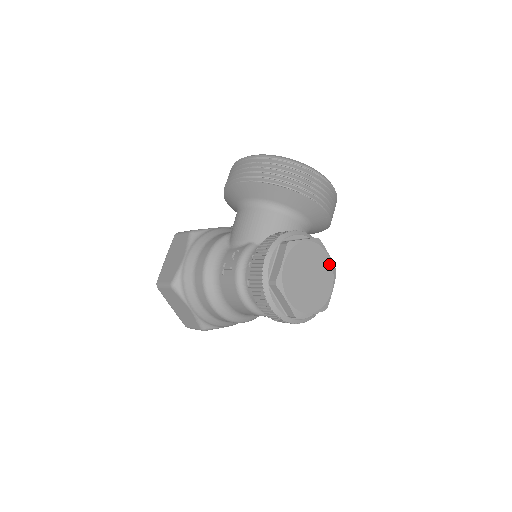
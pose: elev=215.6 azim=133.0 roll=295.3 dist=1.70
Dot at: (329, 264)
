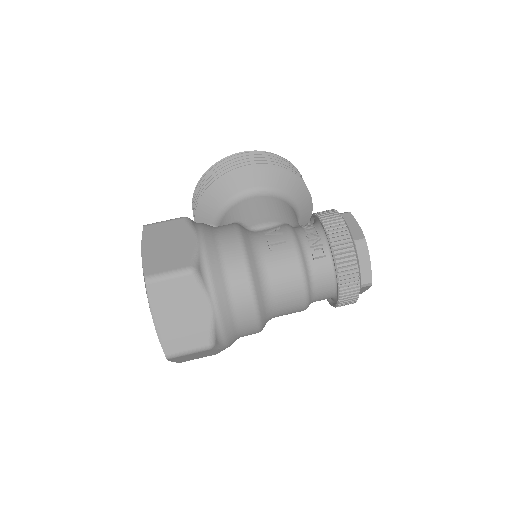
Dot at: occluded
